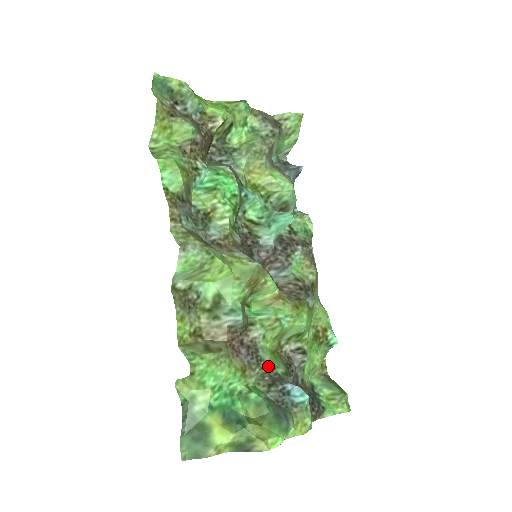
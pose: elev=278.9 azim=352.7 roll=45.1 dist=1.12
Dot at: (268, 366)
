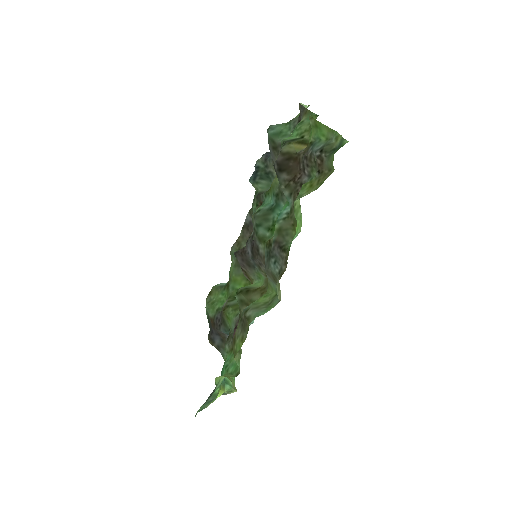
Dot at: (232, 333)
